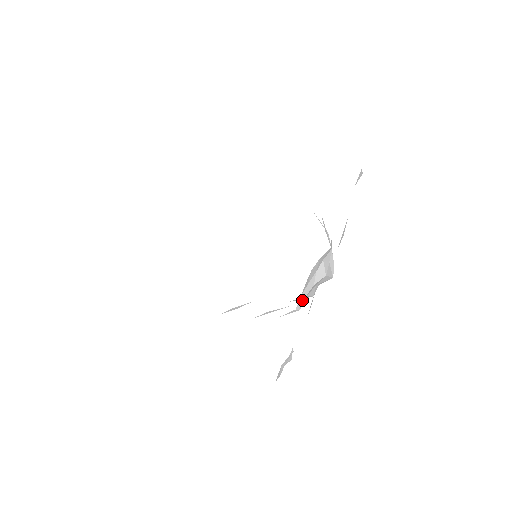
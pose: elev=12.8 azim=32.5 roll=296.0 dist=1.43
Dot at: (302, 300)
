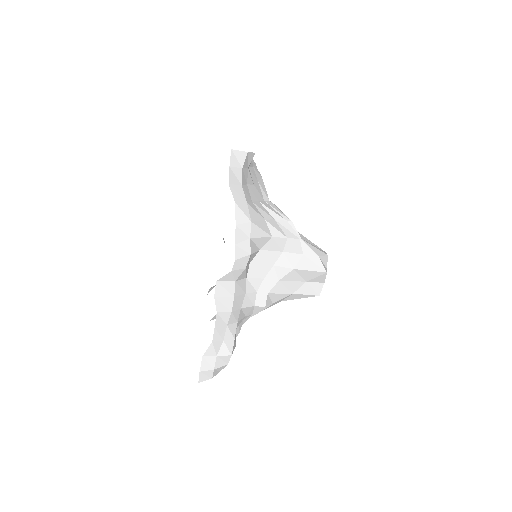
Dot at: (264, 296)
